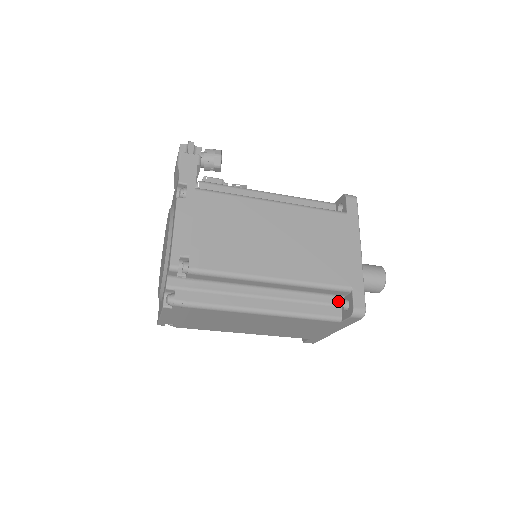
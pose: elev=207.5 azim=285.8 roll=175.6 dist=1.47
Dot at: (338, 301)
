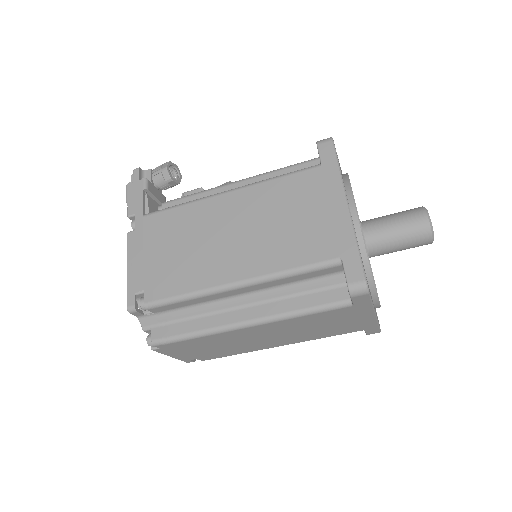
Dot at: (340, 280)
